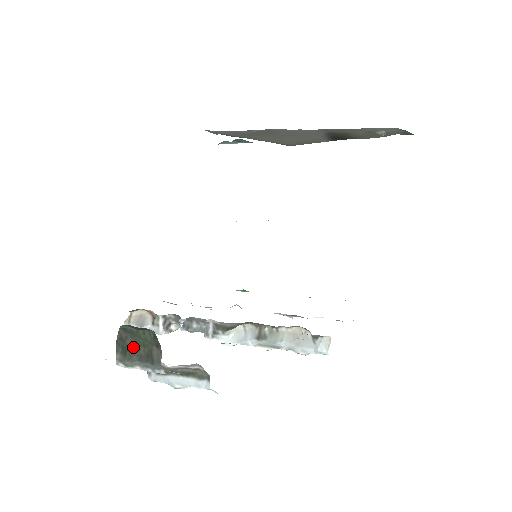
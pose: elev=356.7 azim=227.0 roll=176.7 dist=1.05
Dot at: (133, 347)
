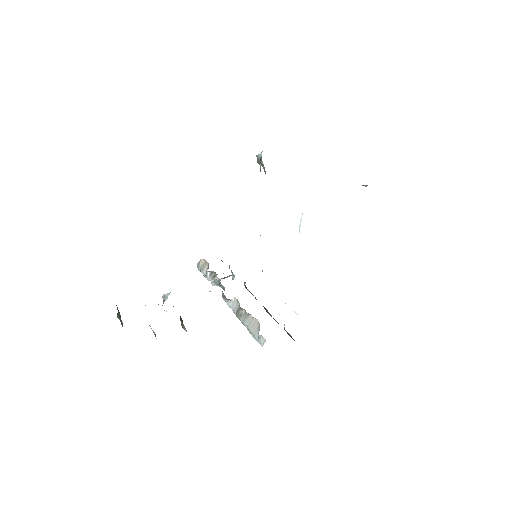
Dot at: (119, 312)
